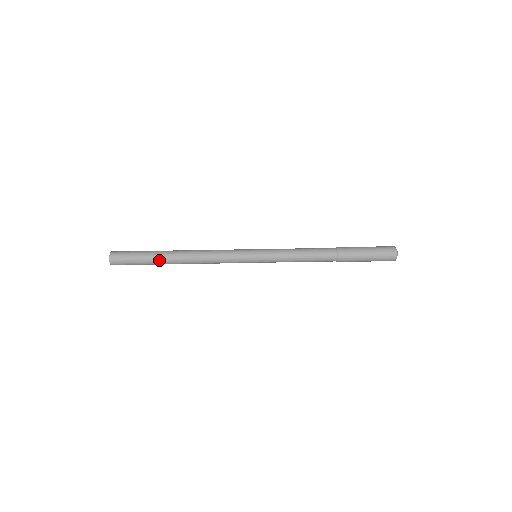
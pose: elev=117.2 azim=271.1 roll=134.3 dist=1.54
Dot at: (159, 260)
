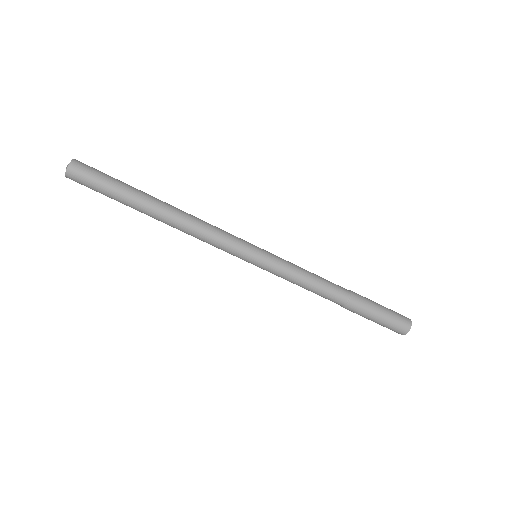
Dot at: (134, 203)
